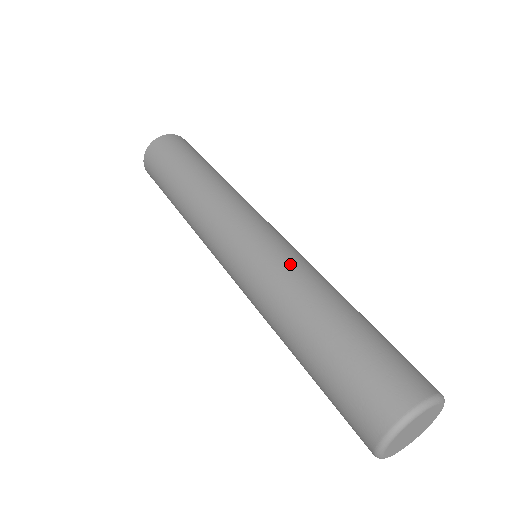
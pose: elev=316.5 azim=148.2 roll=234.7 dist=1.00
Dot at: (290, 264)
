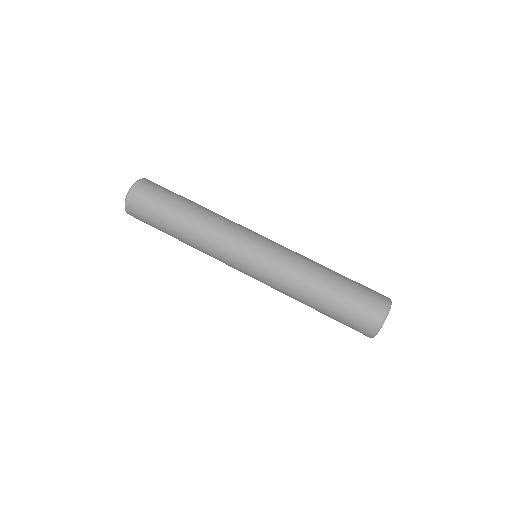
Dot at: (284, 272)
